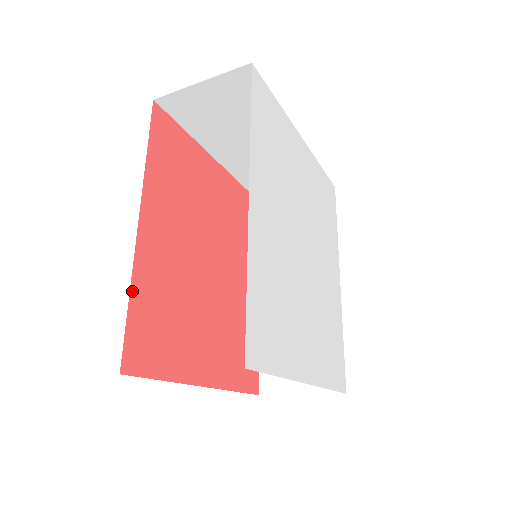
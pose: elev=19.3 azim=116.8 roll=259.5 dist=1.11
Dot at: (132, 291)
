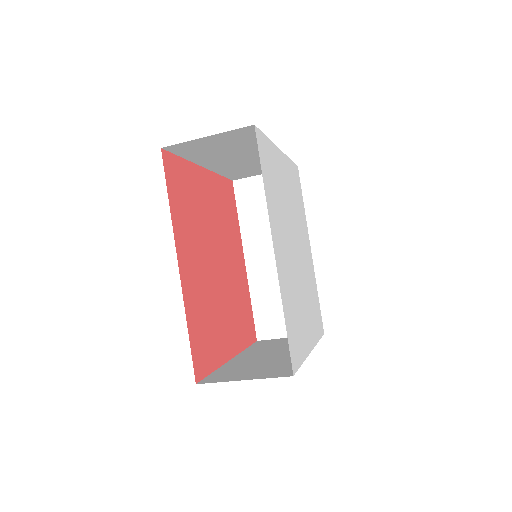
Dot at: (188, 322)
